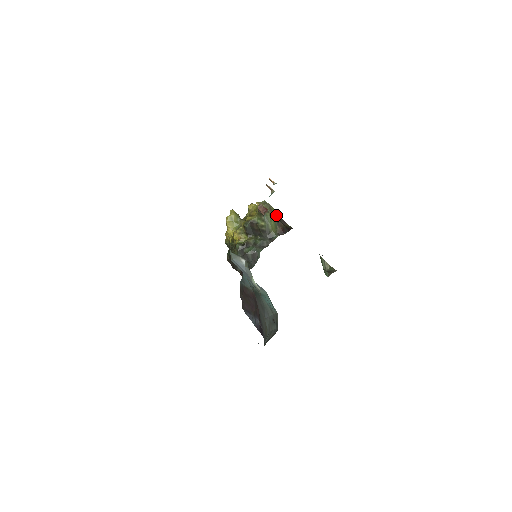
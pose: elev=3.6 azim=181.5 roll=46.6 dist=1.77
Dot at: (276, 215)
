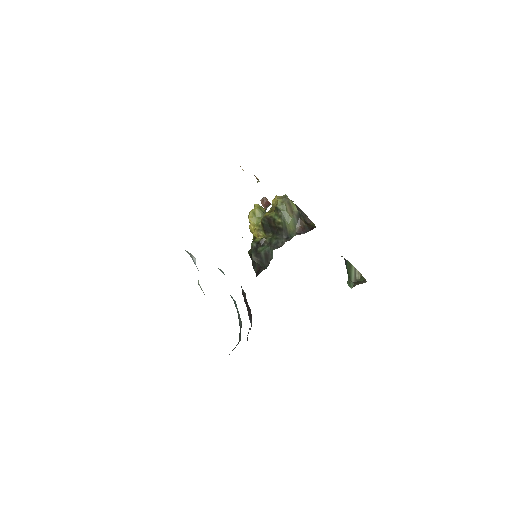
Dot at: (297, 211)
